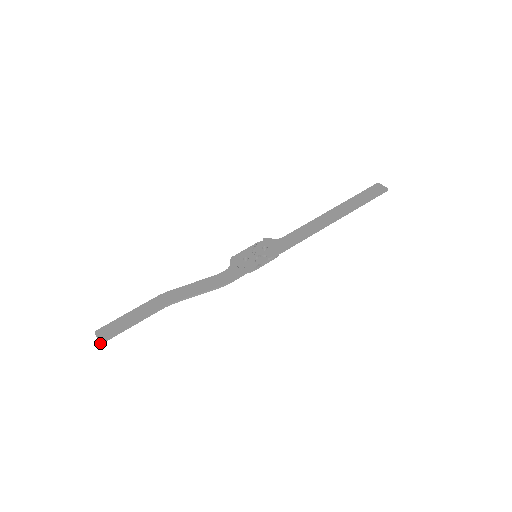
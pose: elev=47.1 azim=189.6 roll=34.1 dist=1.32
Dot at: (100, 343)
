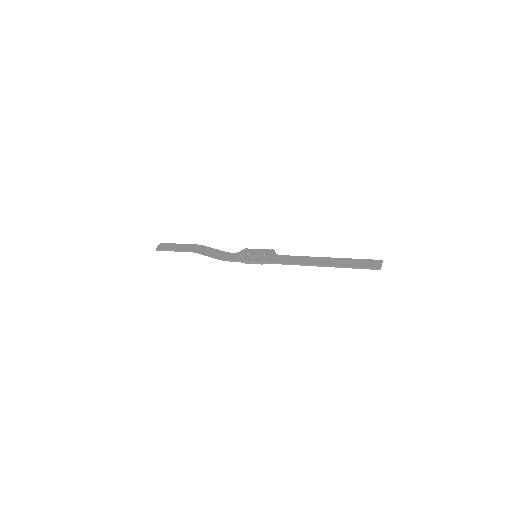
Dot at: (156, 249)
